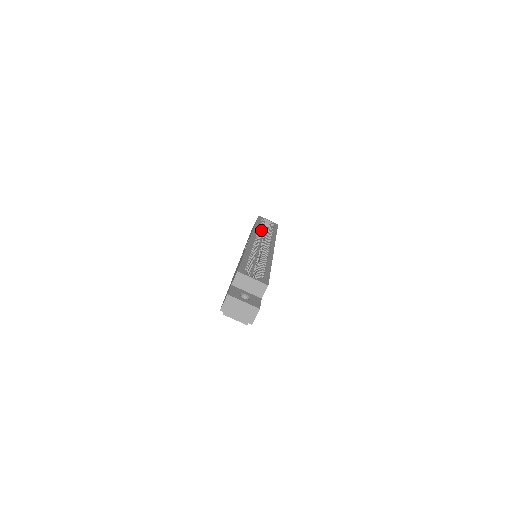
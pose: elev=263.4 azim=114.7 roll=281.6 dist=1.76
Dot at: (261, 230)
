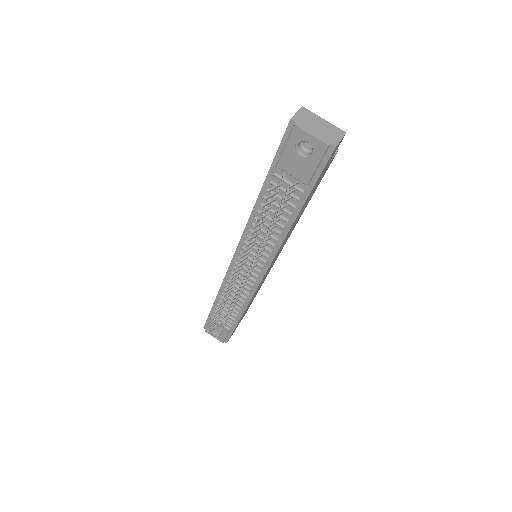
Dot at: occluded
